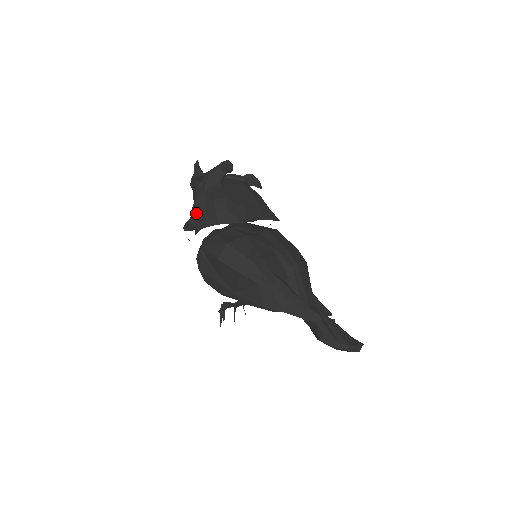
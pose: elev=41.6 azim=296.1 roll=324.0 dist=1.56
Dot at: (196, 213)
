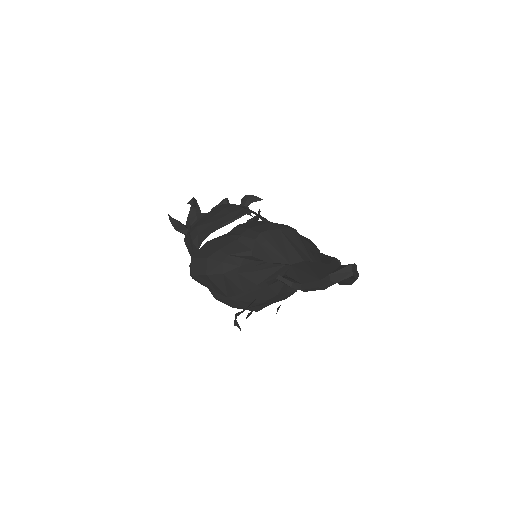
Dot at: (191, 254)
